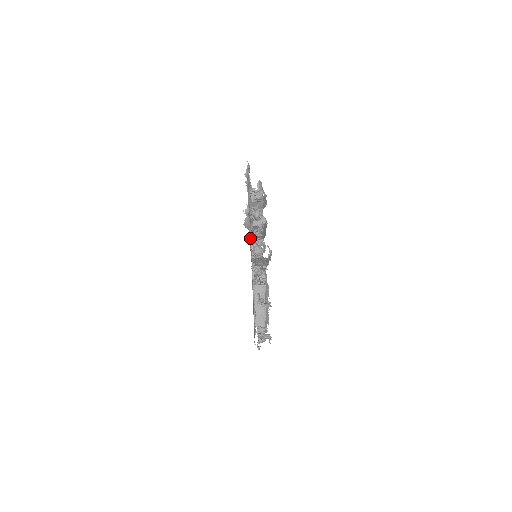
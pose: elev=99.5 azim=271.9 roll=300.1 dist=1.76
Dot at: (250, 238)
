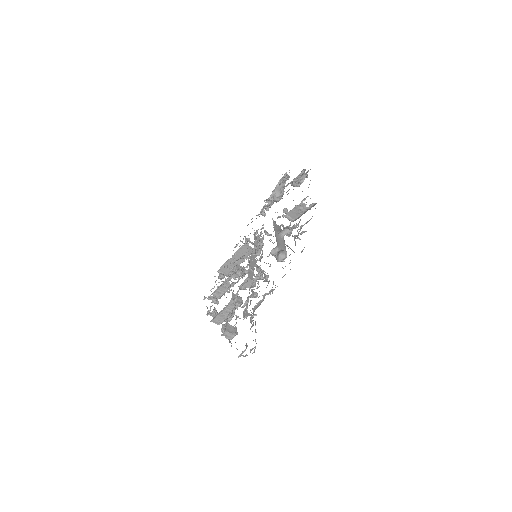
Dot at: occluded
